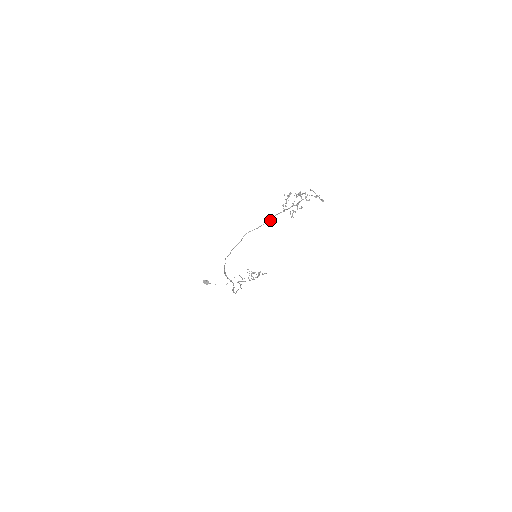
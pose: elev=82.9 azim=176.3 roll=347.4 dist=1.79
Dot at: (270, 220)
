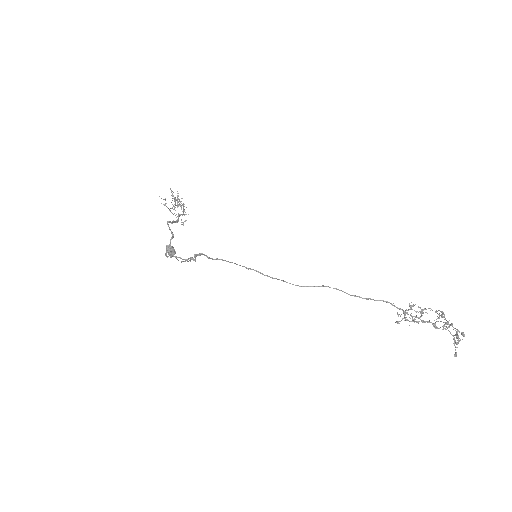
Dot at: (372, 299)
